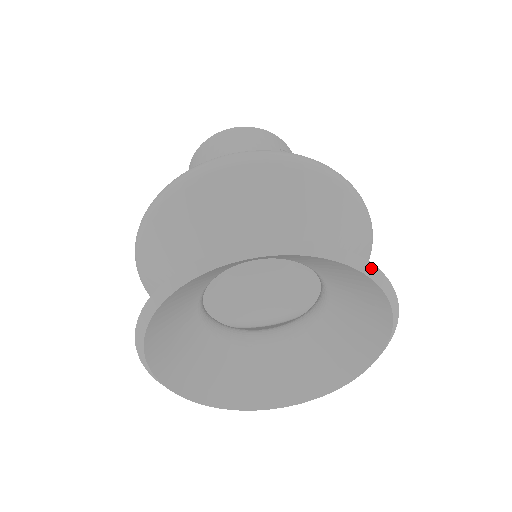
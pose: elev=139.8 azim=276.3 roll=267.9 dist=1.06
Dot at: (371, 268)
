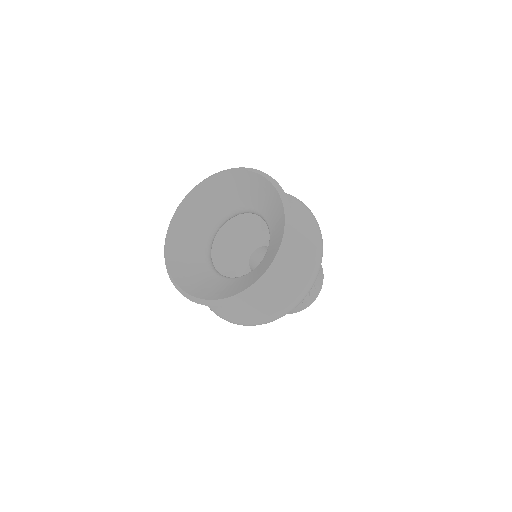
Dot at: (276, 183)
